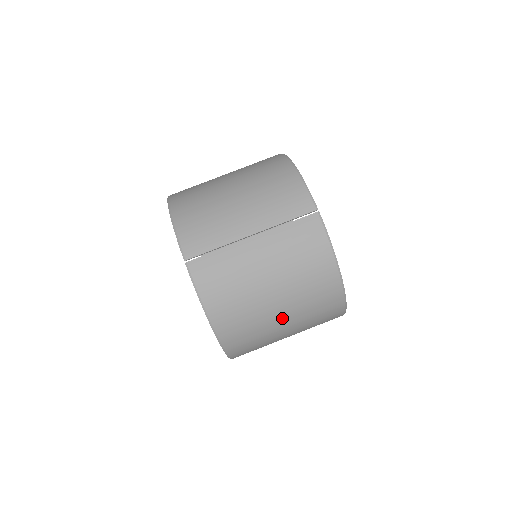
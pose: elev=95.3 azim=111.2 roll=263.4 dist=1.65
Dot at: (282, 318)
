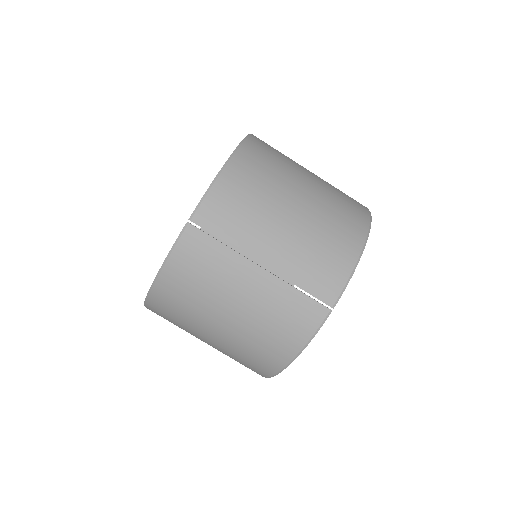
Dot at: (211, 337)
